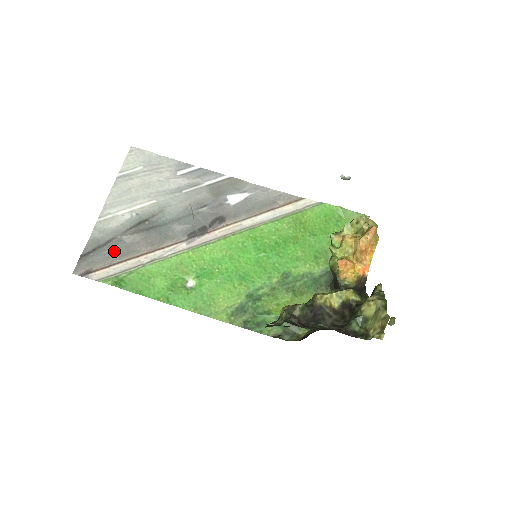
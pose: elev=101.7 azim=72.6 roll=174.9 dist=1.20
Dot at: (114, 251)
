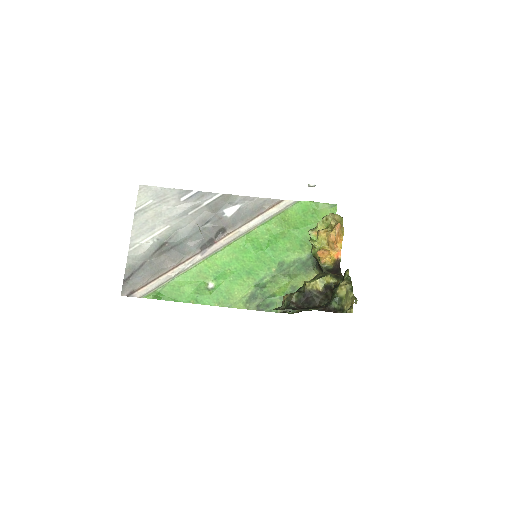
Dot at: (147, 272)
